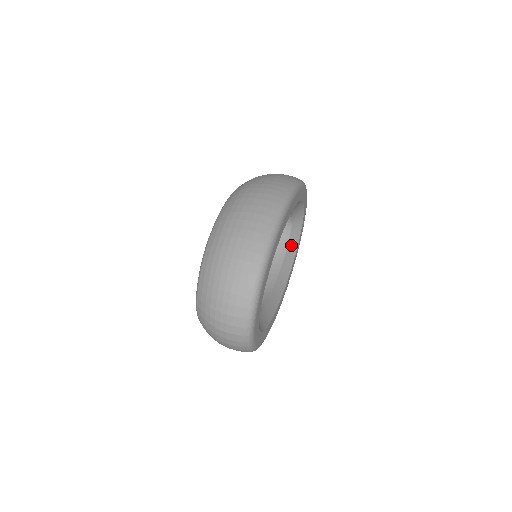
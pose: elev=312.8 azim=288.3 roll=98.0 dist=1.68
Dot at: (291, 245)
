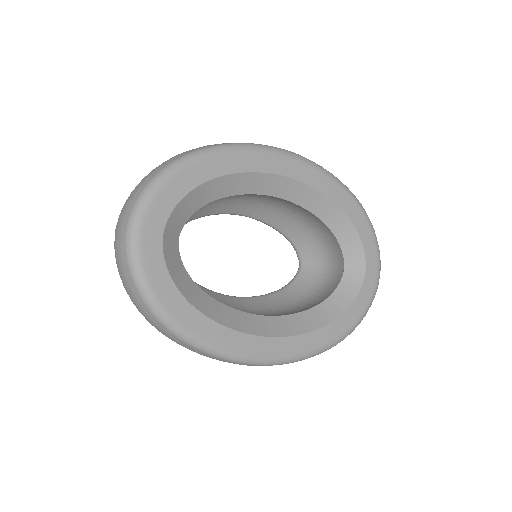
Dot at: (336, 300)
